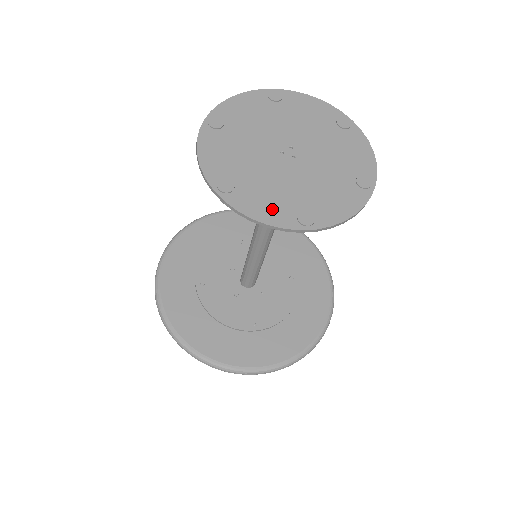
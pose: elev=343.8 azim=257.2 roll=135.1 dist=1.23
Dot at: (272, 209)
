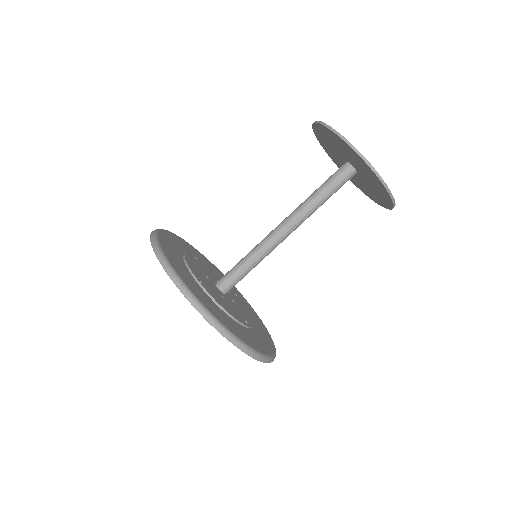
Dot at: occluded
